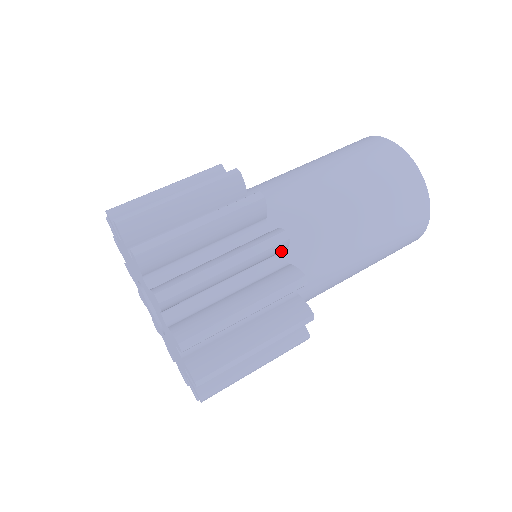
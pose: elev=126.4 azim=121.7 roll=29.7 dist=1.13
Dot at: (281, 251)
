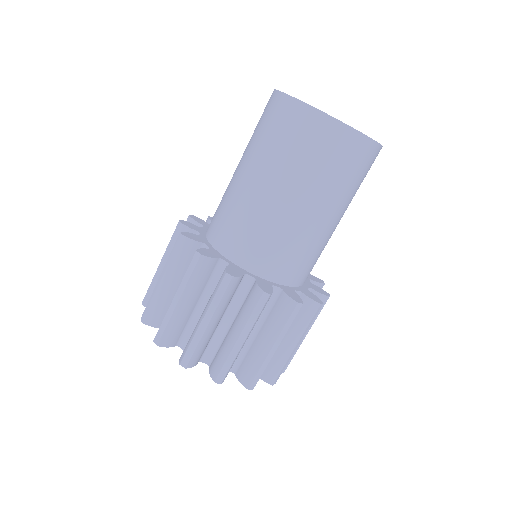
Dot at: (240, 280)
